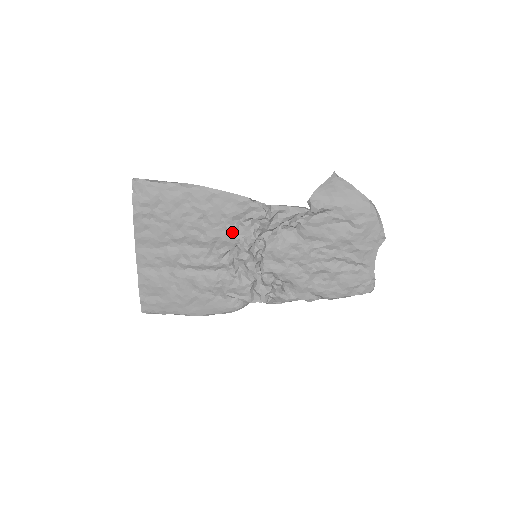
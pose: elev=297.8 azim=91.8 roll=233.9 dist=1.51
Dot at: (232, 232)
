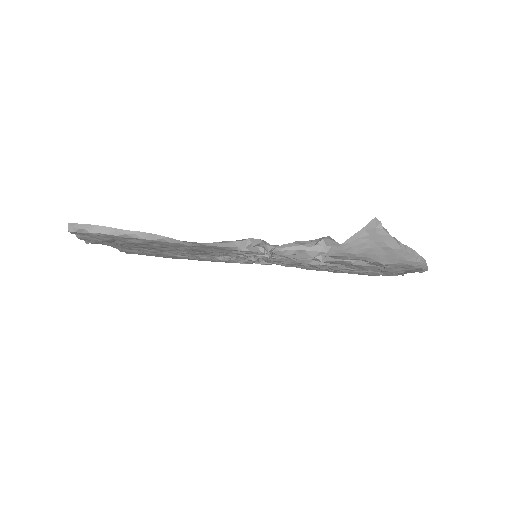
Dot at: (222, 254)
